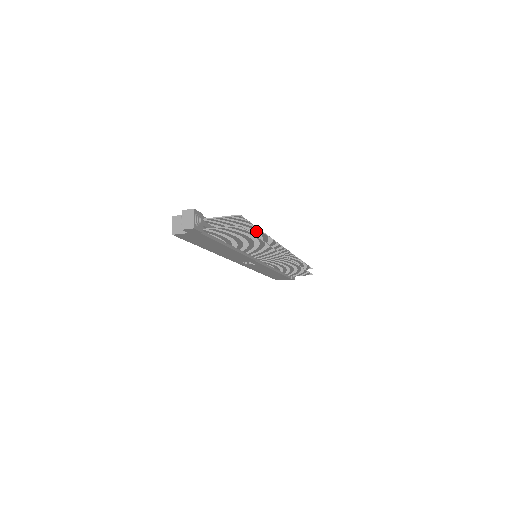
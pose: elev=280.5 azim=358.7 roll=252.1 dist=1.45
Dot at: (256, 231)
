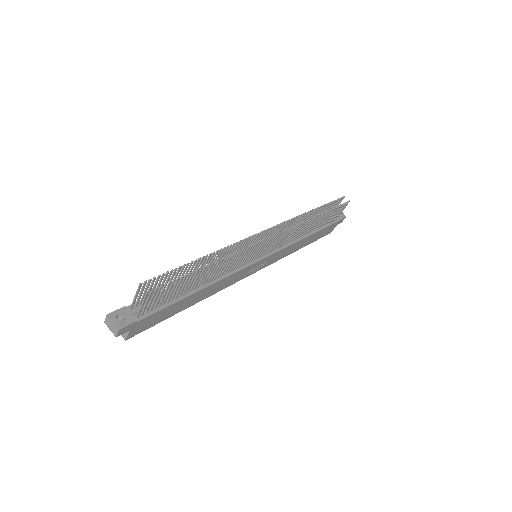
Dot at: (193, 264)
